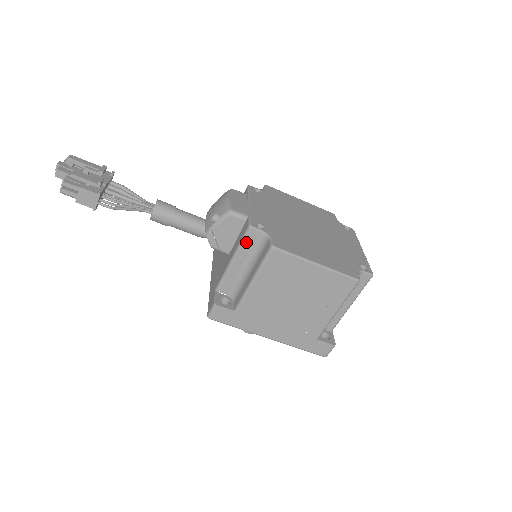
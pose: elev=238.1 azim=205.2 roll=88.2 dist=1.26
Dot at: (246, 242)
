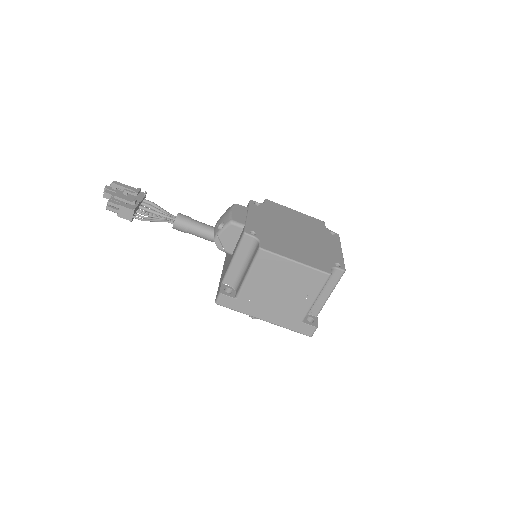
Dot at: (242, 245)
